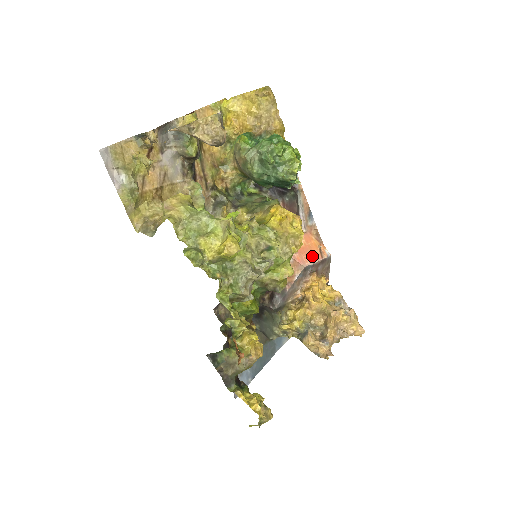
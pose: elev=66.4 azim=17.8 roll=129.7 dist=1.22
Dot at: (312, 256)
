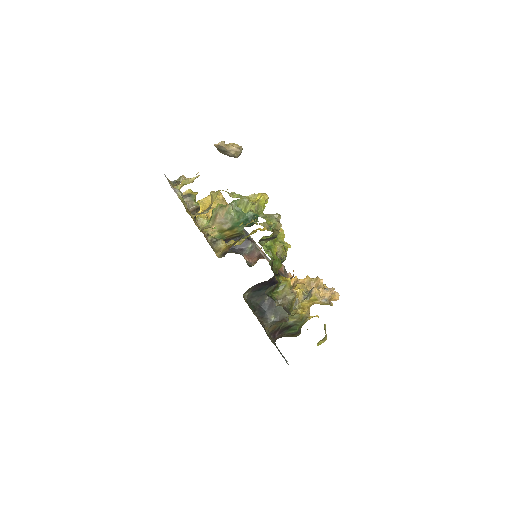
Dot at: occluded
